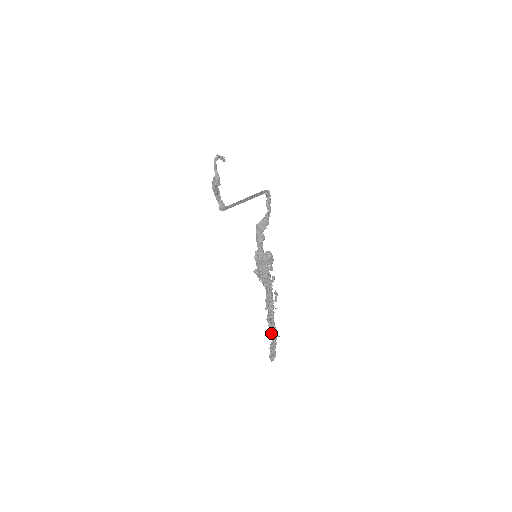
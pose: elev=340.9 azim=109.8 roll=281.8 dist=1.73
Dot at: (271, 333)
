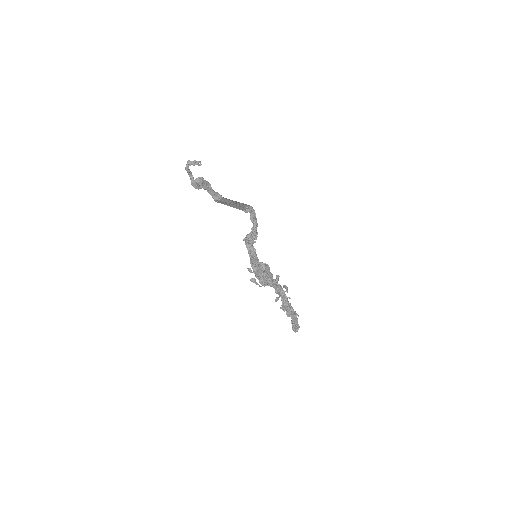
Dot at: (288, 315)
